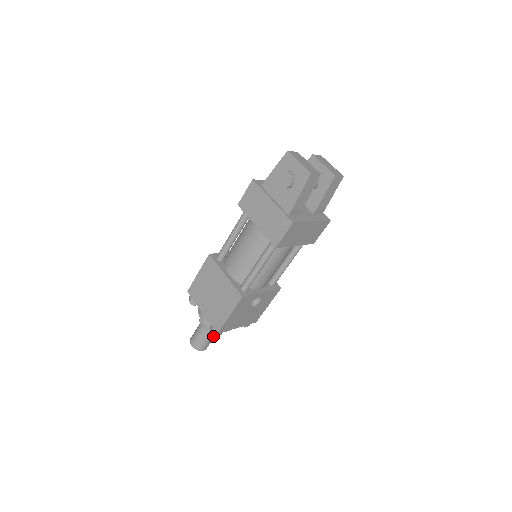
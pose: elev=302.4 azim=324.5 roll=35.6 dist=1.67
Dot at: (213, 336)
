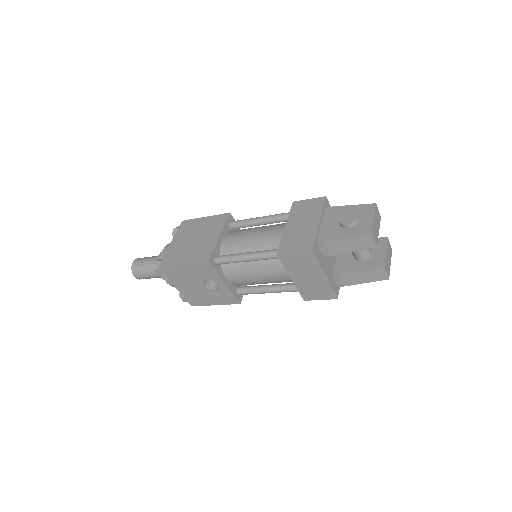
Dot at: (154, 275)
